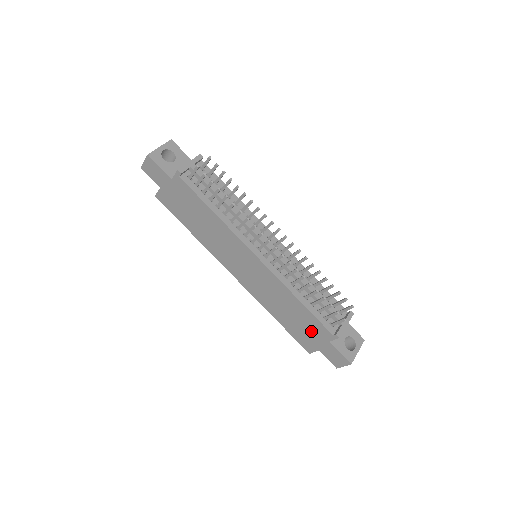
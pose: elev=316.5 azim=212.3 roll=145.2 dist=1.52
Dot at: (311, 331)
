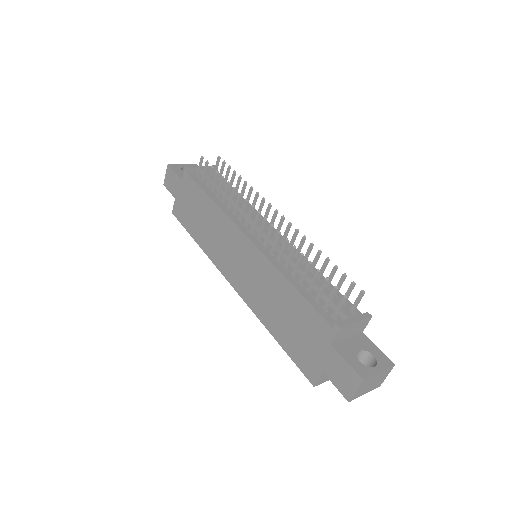
Dot at: (309, 335)
